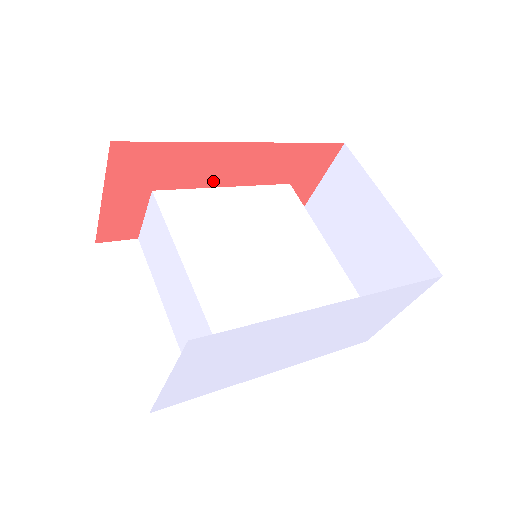
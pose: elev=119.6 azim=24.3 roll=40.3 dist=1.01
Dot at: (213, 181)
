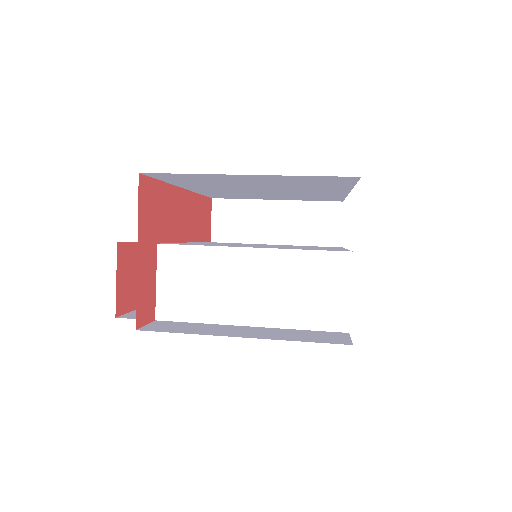
Dot at: (178, 234)
